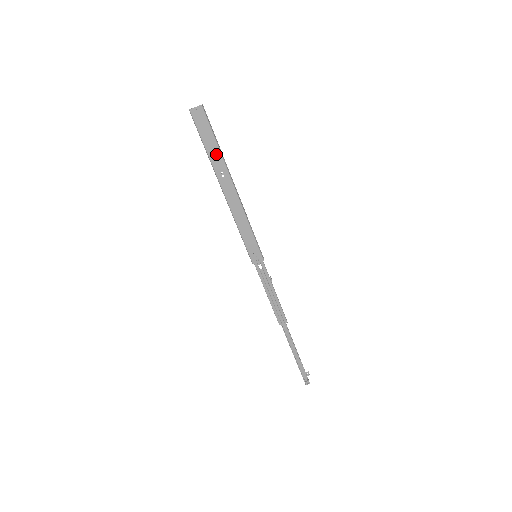
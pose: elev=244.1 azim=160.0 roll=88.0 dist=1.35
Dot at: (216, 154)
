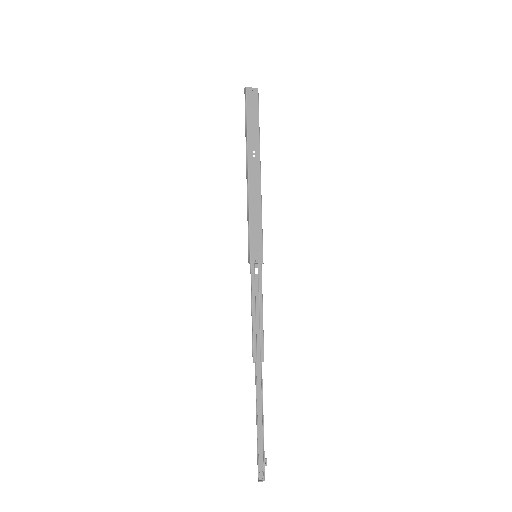
Dot at: (255, 134)
